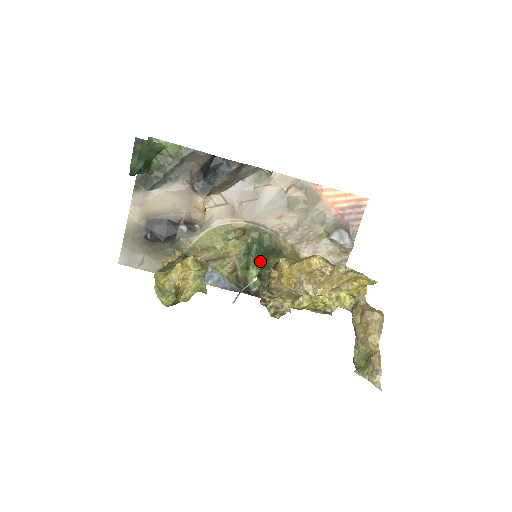
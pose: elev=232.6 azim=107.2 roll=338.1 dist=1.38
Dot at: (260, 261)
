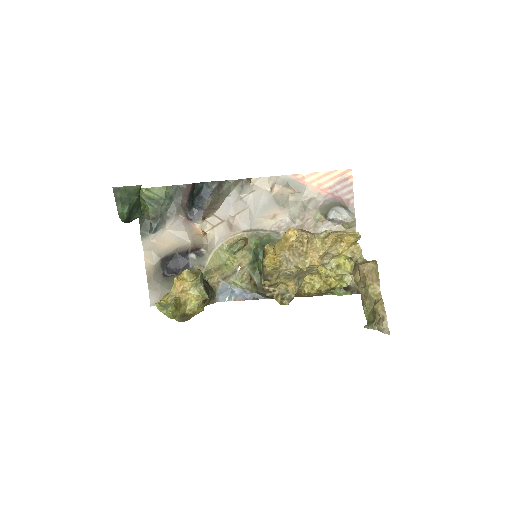
Dot at: occluded
